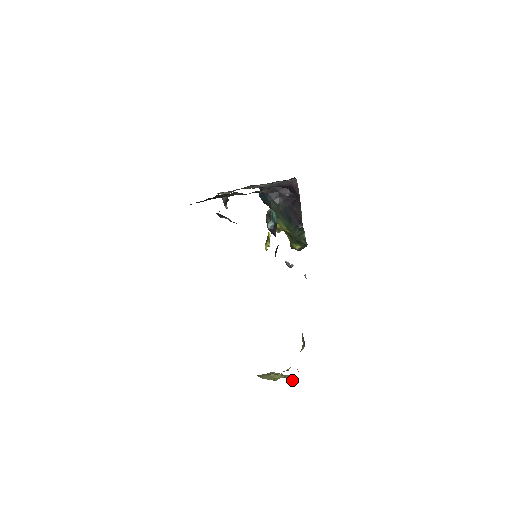
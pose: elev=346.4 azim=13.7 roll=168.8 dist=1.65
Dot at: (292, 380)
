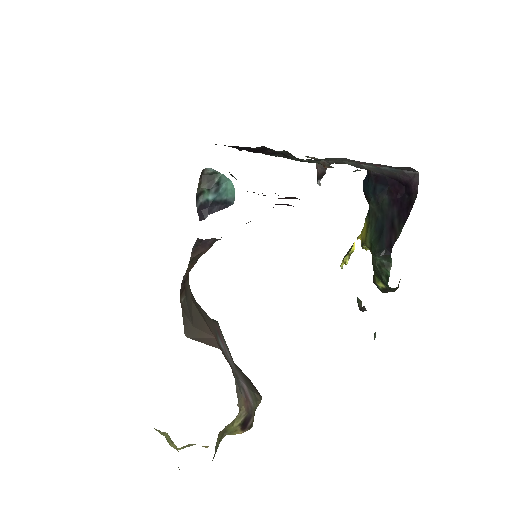
Dot at: occluded
